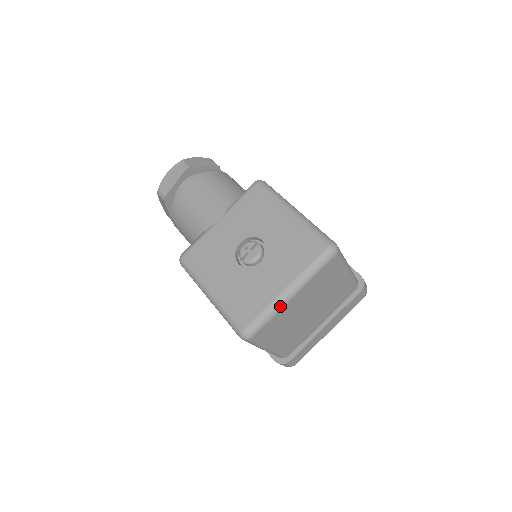
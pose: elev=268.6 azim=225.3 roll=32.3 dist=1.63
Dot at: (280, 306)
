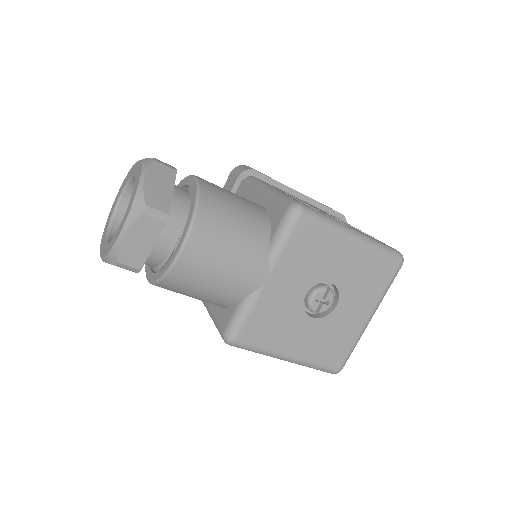
Dot at: (363, 332)
